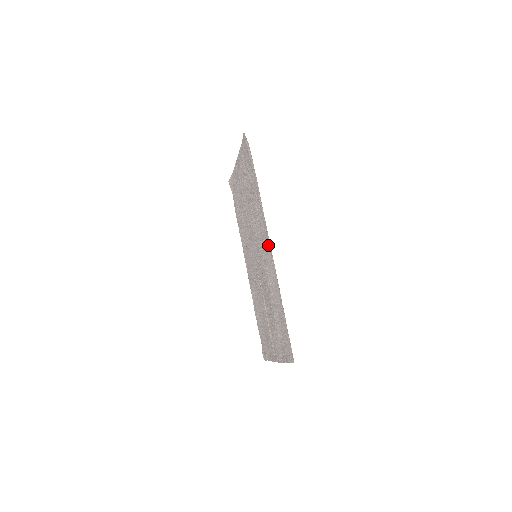
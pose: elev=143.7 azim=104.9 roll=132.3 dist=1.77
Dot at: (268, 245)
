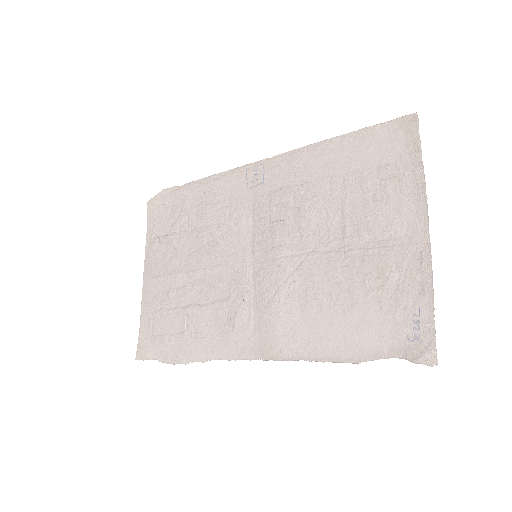
Dot at: (260, 170)
